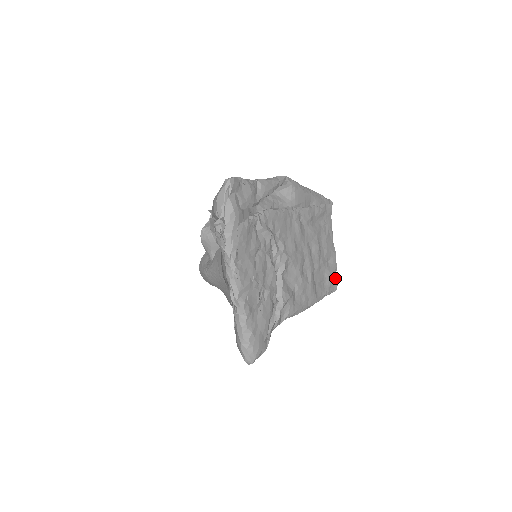
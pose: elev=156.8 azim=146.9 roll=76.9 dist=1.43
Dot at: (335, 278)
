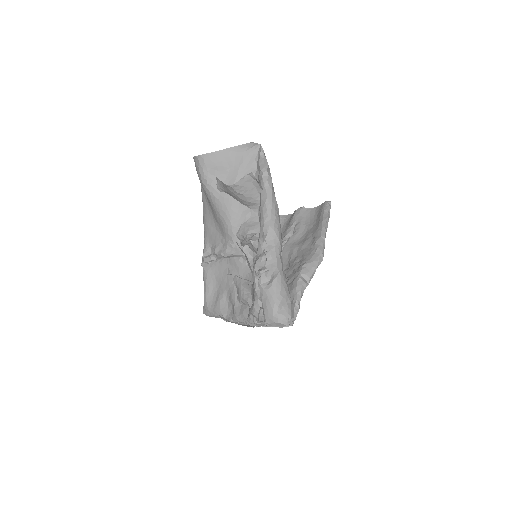
Dot at: occluded
